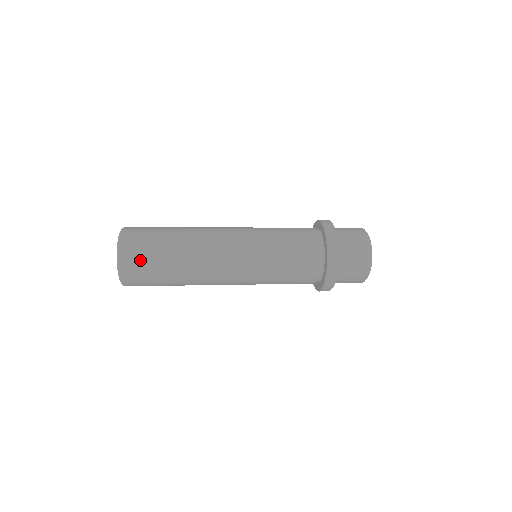
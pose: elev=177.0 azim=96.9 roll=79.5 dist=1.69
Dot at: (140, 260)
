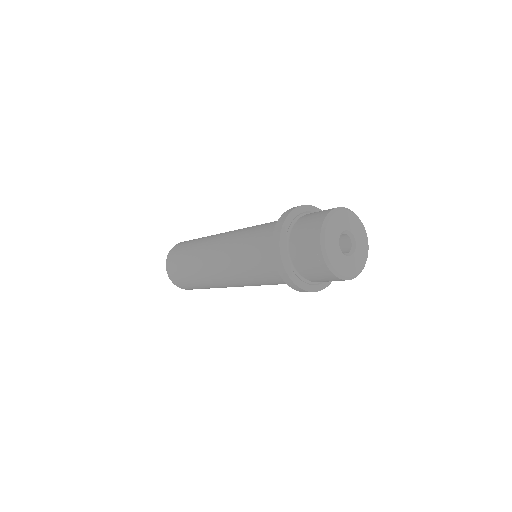
Dot at: (174, 257)
